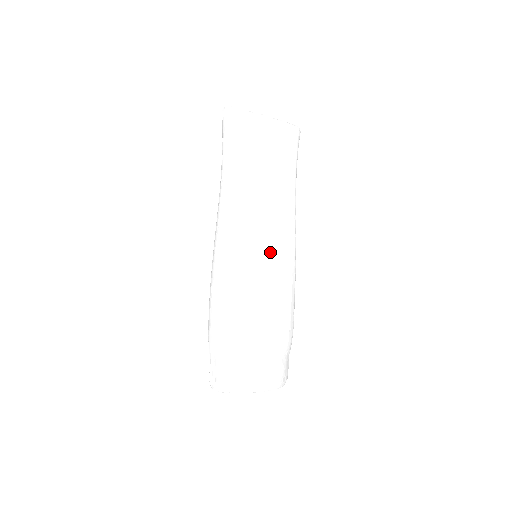
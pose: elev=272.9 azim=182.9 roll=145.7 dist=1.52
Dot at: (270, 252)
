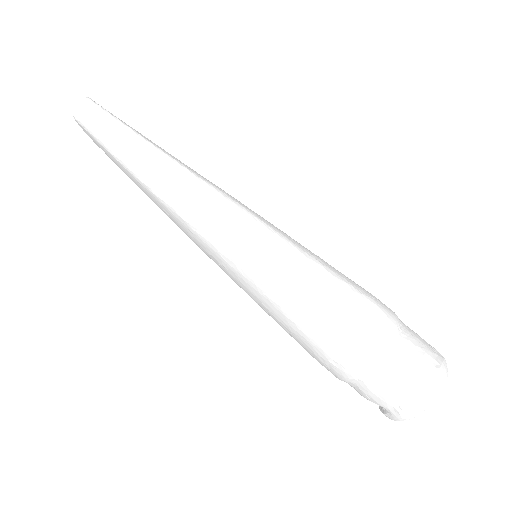
Dot at: occluded
